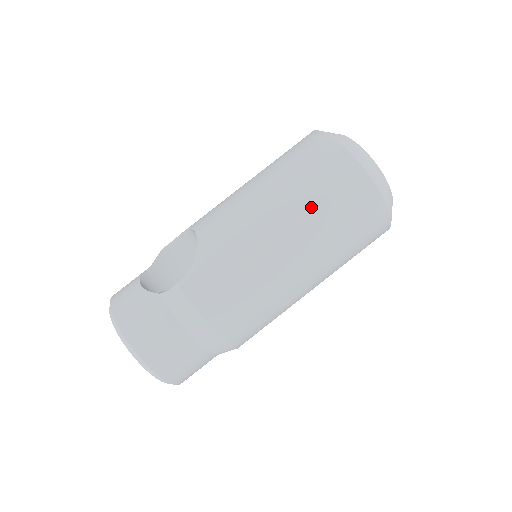
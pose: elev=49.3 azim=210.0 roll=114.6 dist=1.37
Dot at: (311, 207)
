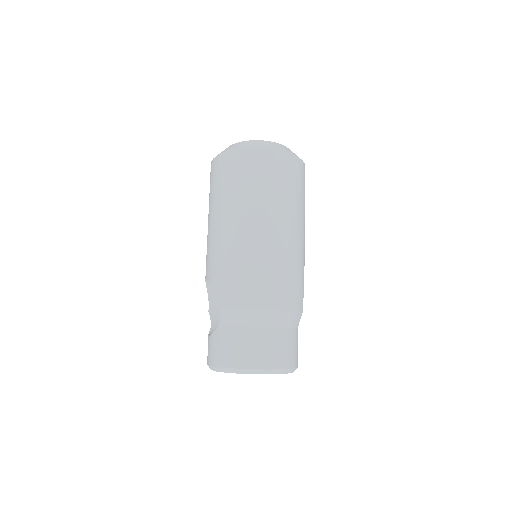
Dot at: (238, 195)
